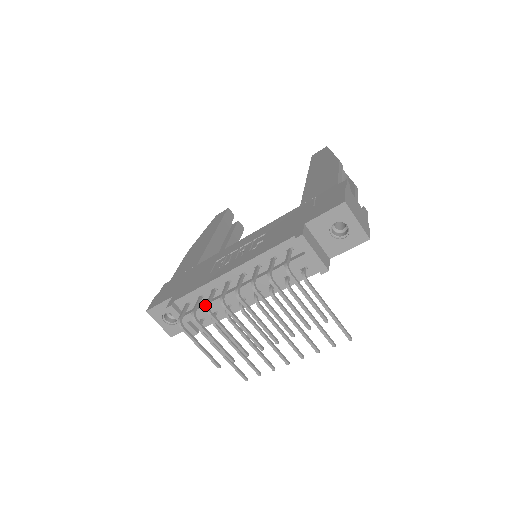
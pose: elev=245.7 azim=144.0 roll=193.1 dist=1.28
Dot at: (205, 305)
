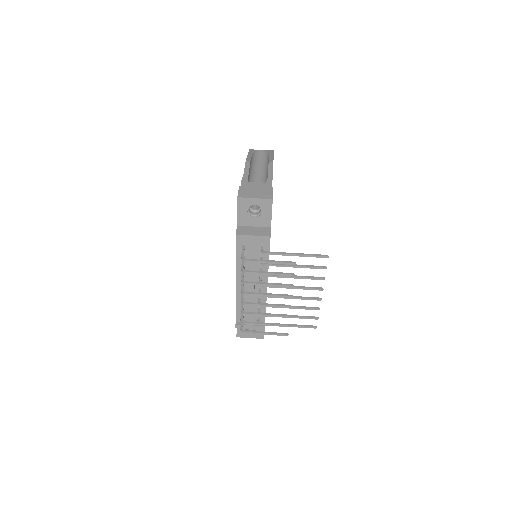
Dot at: occluded
